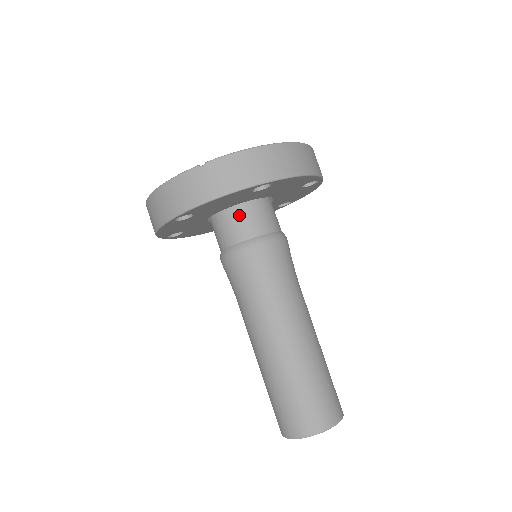
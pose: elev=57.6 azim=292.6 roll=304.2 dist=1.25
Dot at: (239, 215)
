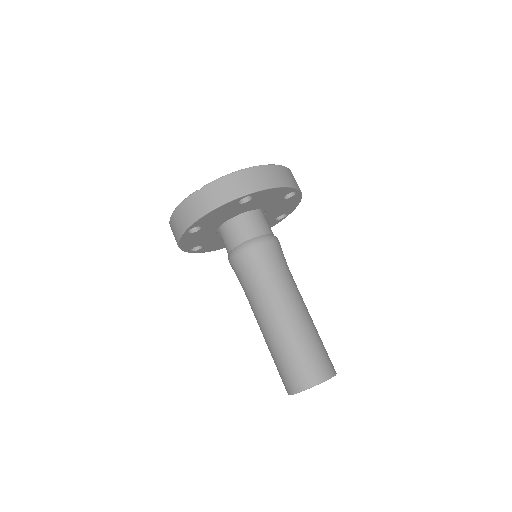
Dot at: (236, 224)
